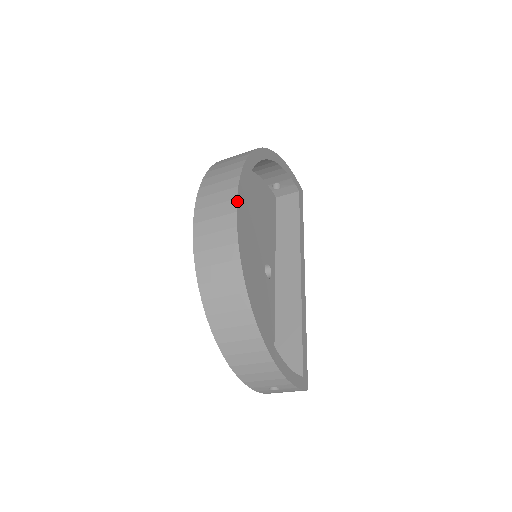
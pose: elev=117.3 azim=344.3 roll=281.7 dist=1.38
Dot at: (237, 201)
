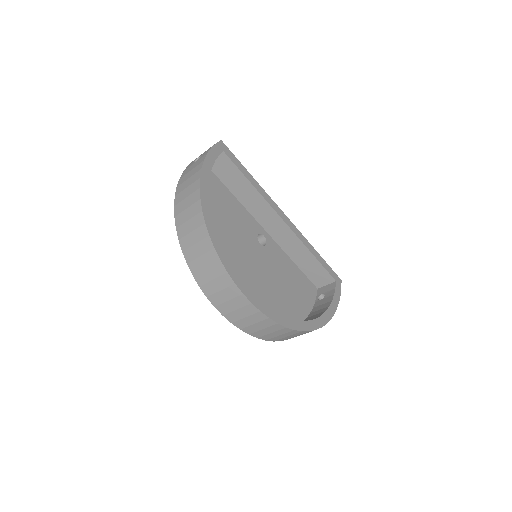
Dot at: (253, 304)
